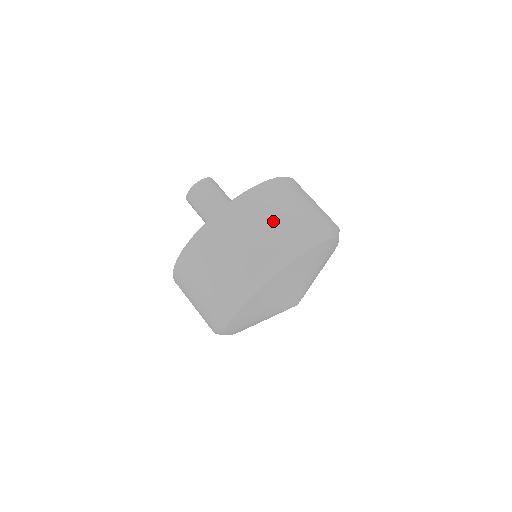
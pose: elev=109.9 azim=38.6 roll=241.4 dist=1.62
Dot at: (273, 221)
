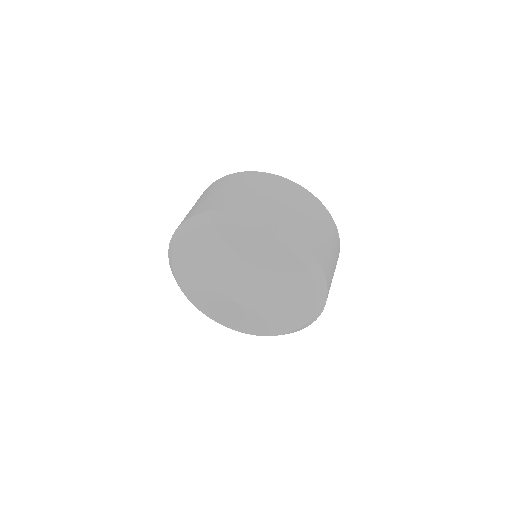
Dot at: (285, 204)
